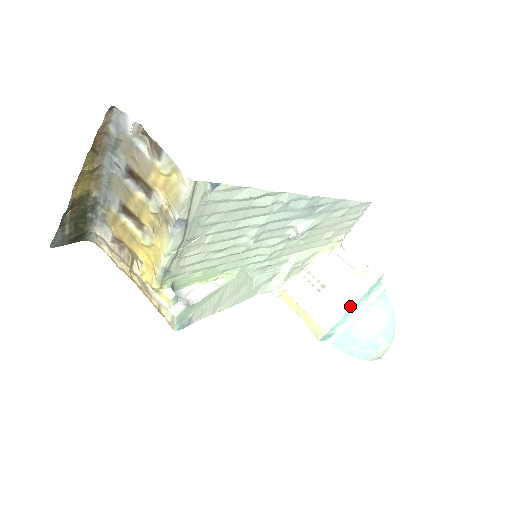
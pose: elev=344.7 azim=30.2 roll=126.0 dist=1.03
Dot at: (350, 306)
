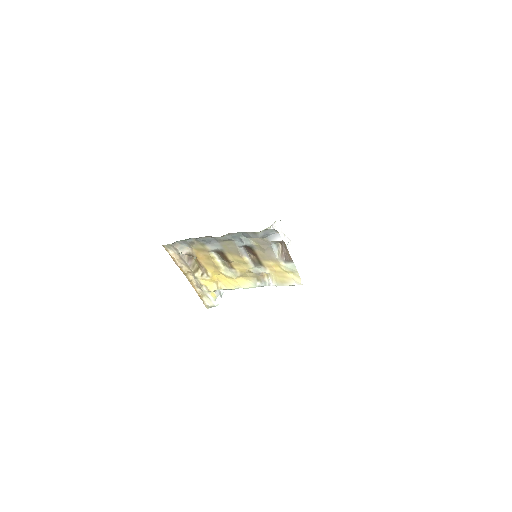
Dot at: occluded
